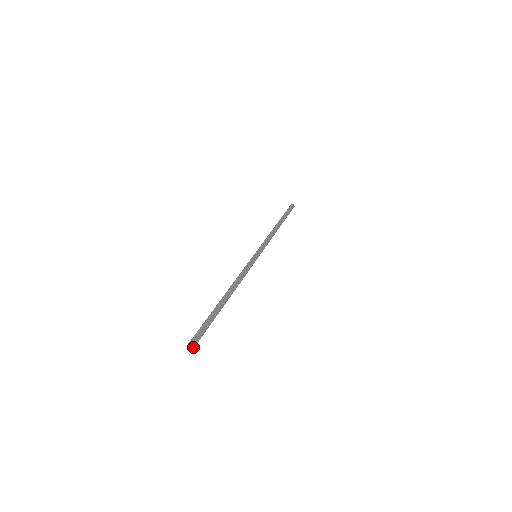
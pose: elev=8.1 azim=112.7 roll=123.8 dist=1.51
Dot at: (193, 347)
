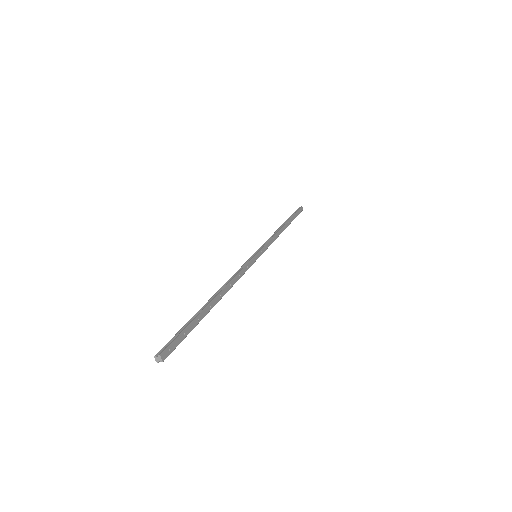
Dot at: (161, 360)
